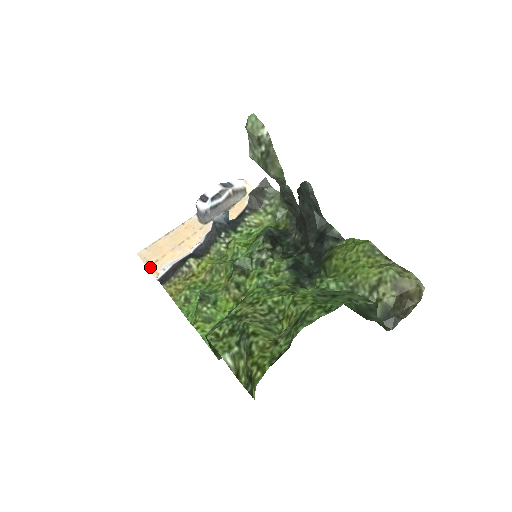
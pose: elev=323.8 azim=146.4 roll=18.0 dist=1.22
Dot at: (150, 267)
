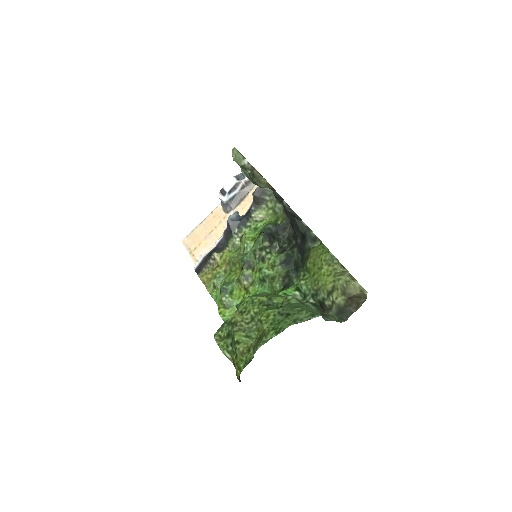
Dot at: (191, 254)
